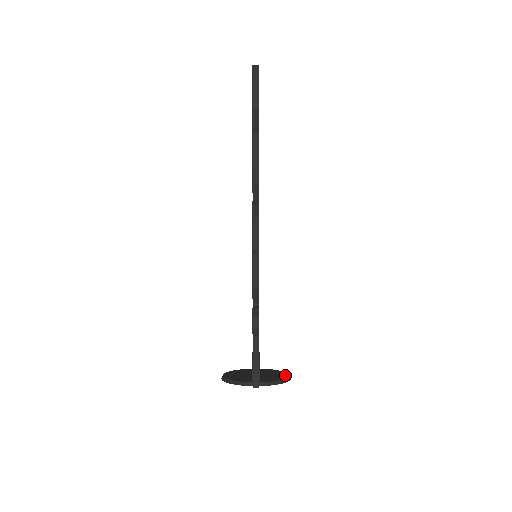
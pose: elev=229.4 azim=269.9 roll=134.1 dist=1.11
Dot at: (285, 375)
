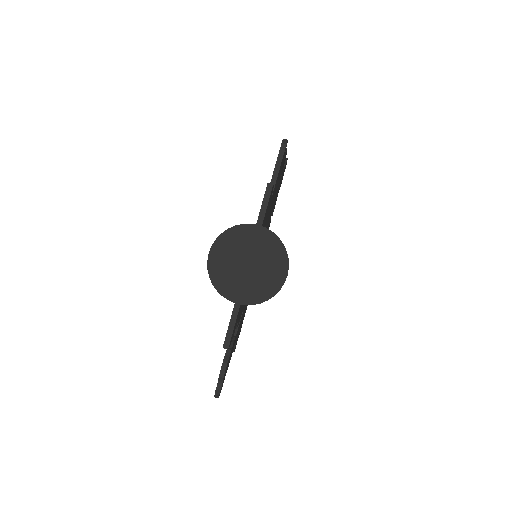
Dot at: (281, 270)
